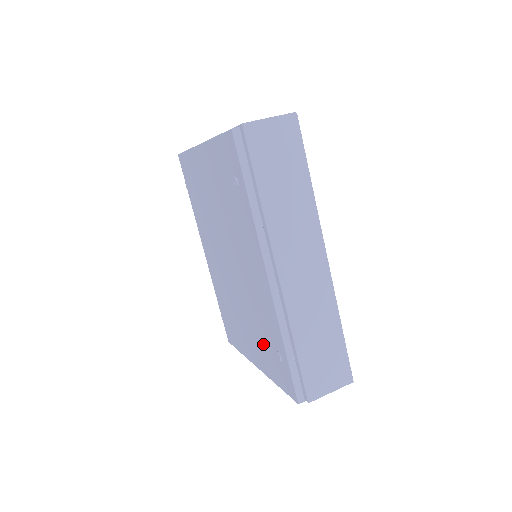
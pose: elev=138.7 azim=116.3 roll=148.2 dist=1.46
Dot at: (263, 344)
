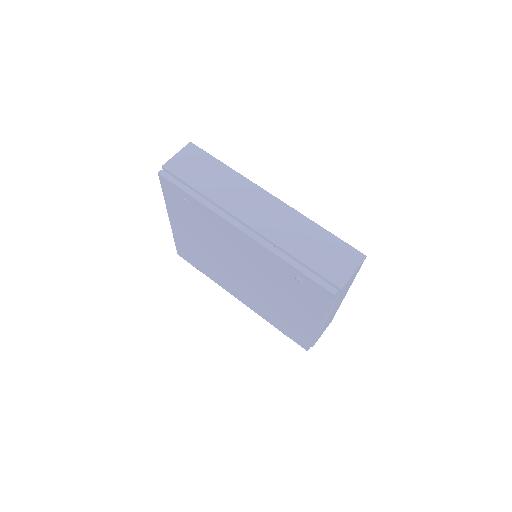
Dot at: (294, 294)
